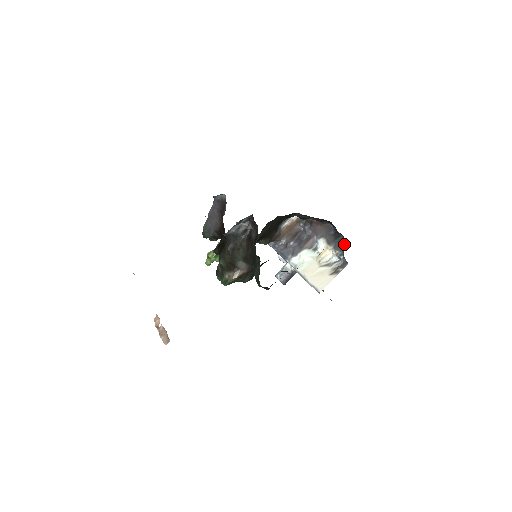
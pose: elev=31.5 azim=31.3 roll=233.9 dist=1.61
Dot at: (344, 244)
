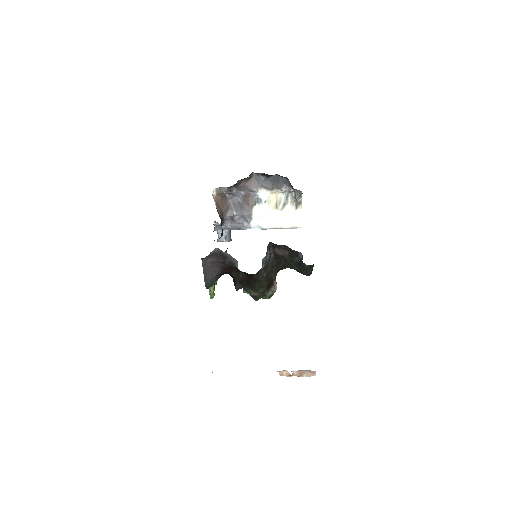
Dot at: (284, 180)
